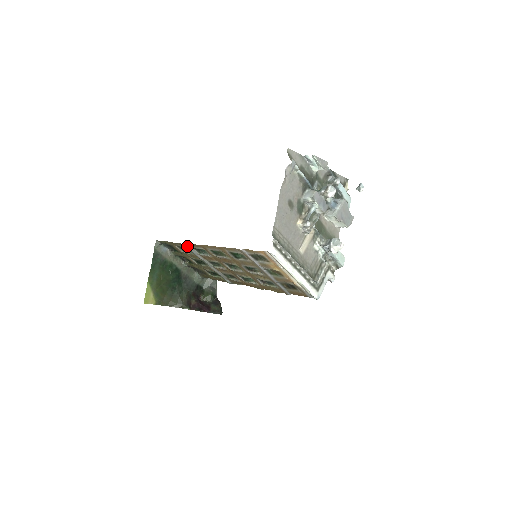
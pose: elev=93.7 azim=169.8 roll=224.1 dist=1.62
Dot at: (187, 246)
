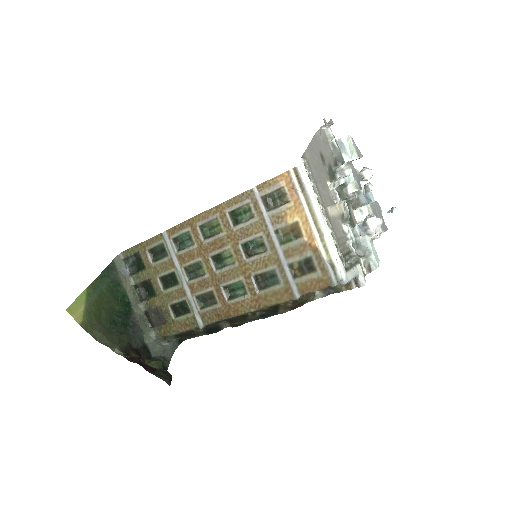
Dot at: (165, 237)
